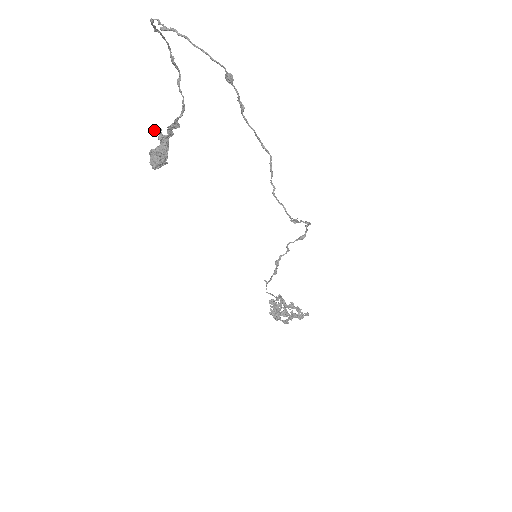
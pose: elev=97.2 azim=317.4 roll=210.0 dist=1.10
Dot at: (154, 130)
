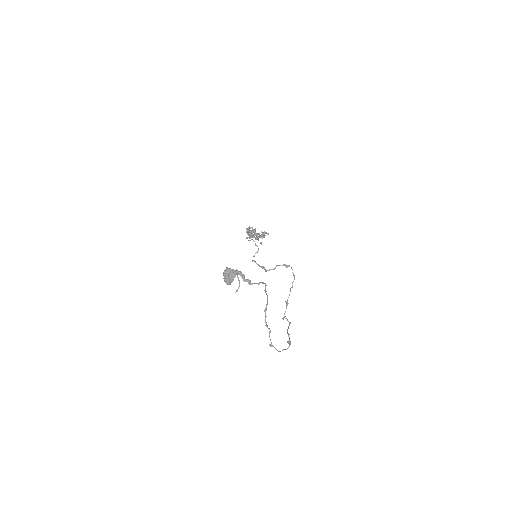
Dot at: (236, 290)
